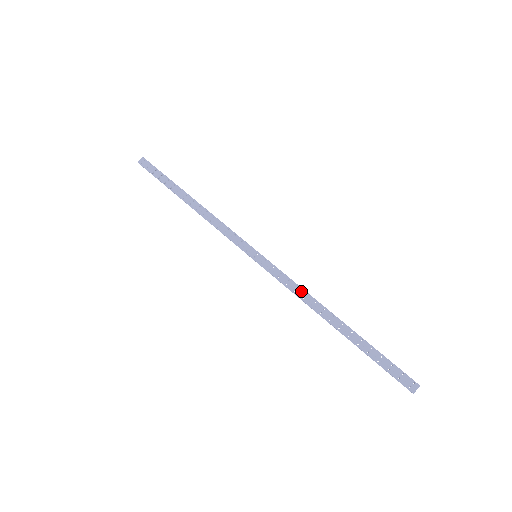
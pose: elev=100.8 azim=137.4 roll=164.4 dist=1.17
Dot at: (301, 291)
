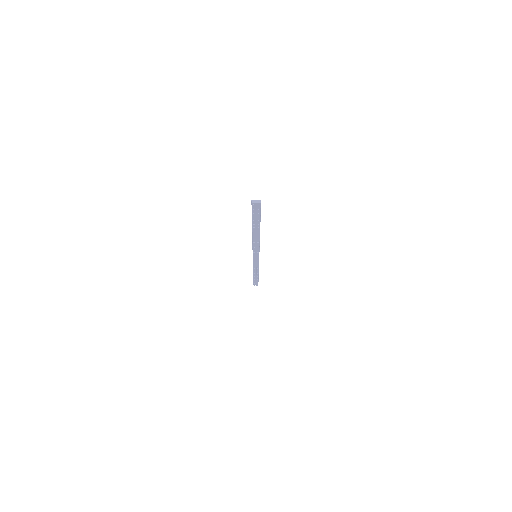
Dot at: (257, 268)
